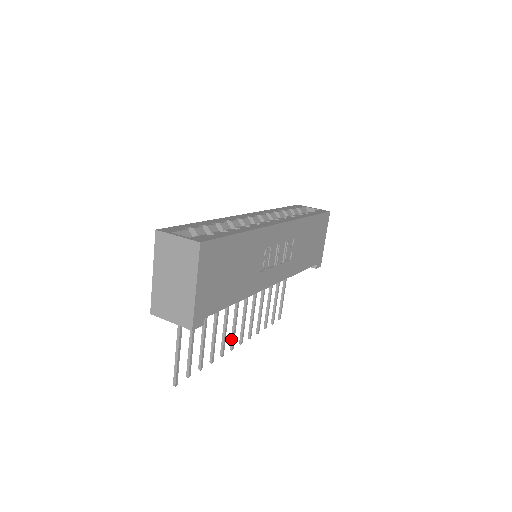
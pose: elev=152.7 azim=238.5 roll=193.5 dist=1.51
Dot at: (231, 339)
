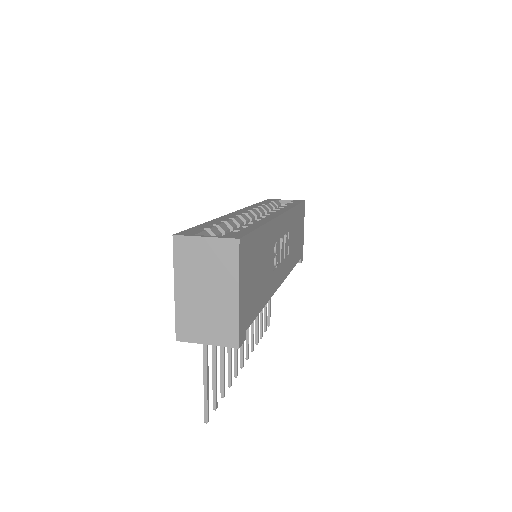
Dot at: (240, 355)
